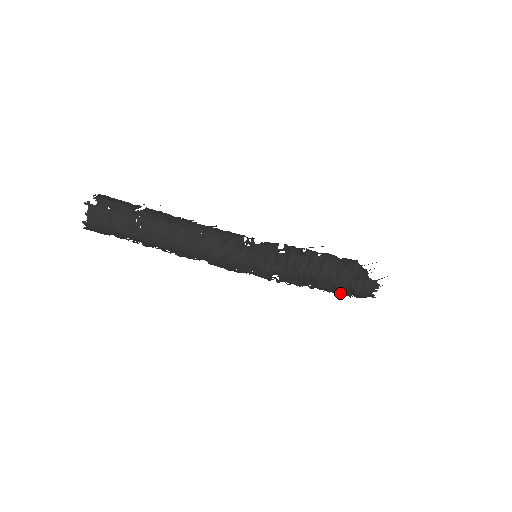
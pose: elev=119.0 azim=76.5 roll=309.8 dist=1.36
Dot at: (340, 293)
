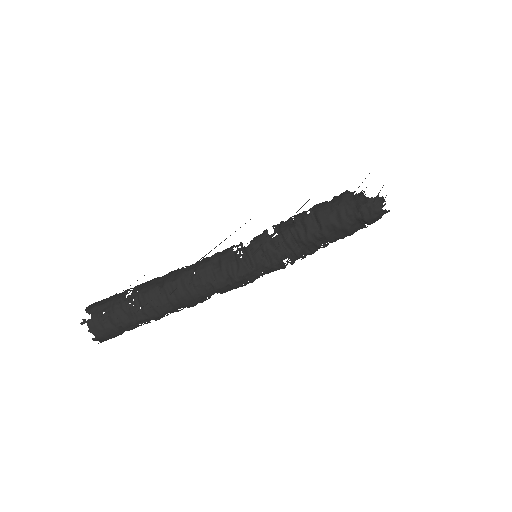
Dot at: (354, 232)
